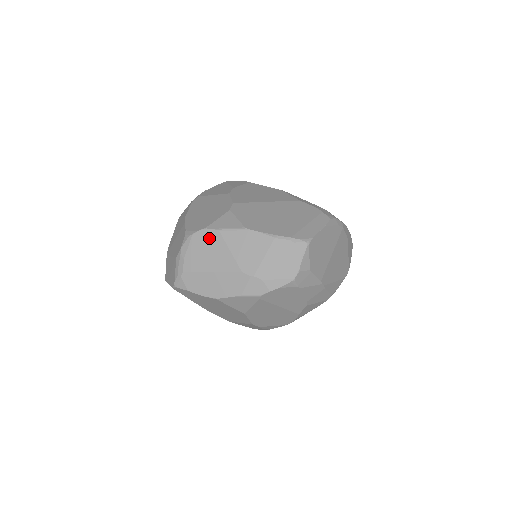
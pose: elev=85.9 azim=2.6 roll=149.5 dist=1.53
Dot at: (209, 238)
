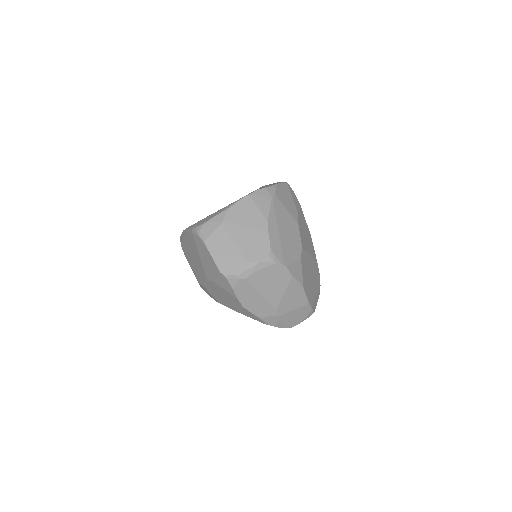
Dot at: (282, 275)
